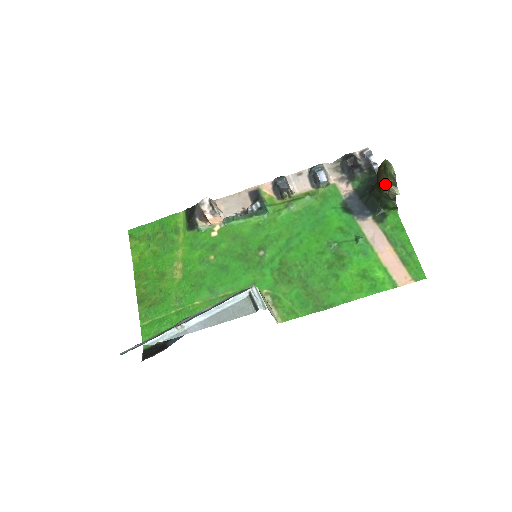
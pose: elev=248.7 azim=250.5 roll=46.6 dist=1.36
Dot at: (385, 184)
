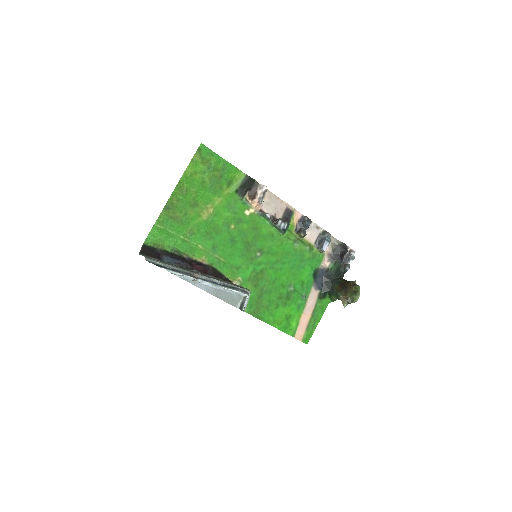
Dot at: (345, 294)
